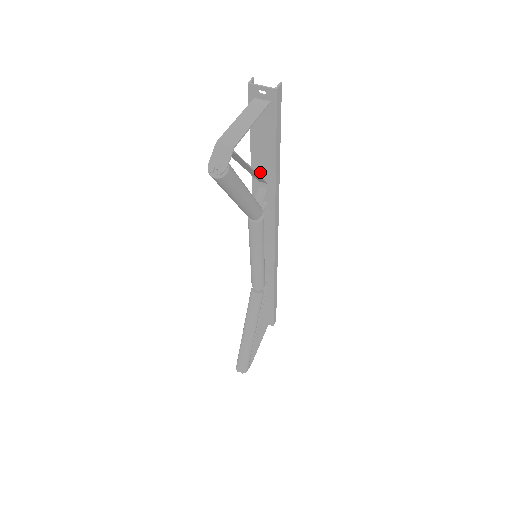
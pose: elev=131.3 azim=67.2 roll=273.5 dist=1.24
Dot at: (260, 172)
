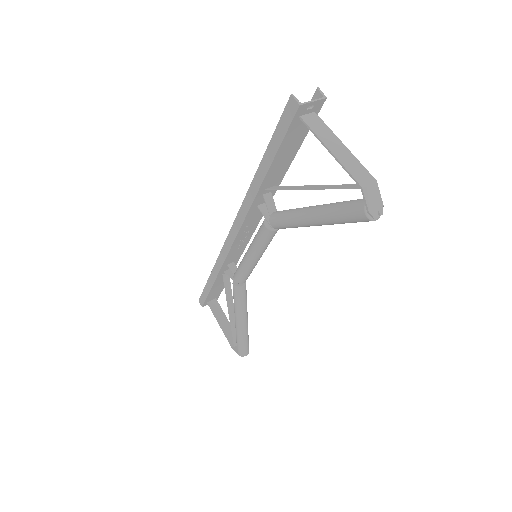
Dot at: (270, 181)
